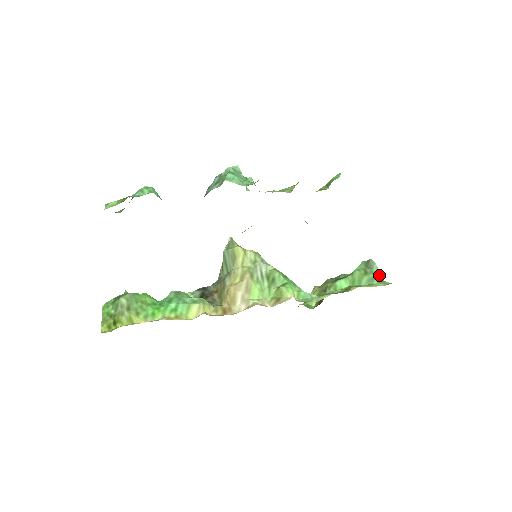
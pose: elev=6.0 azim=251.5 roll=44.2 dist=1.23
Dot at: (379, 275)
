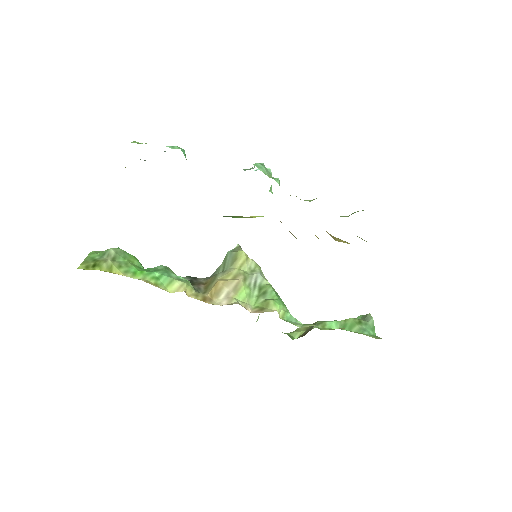
Dot at: (373, 329)
